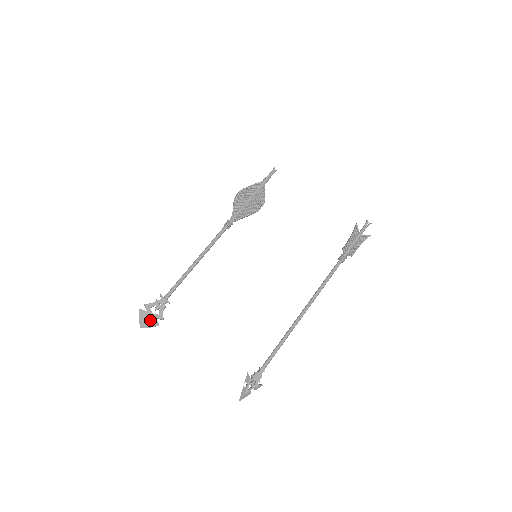
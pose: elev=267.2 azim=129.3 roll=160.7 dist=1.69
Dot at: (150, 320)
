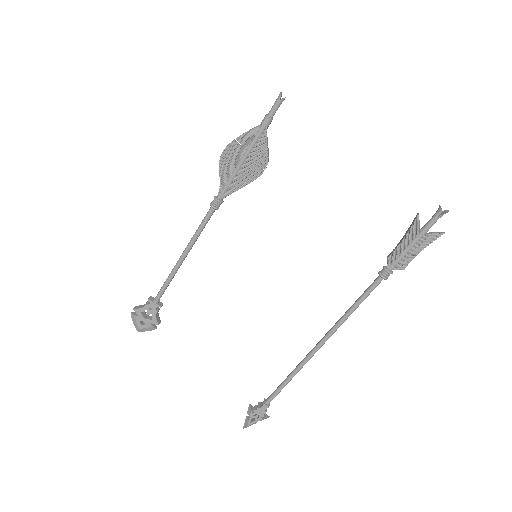
Dot at: (144, 325)
